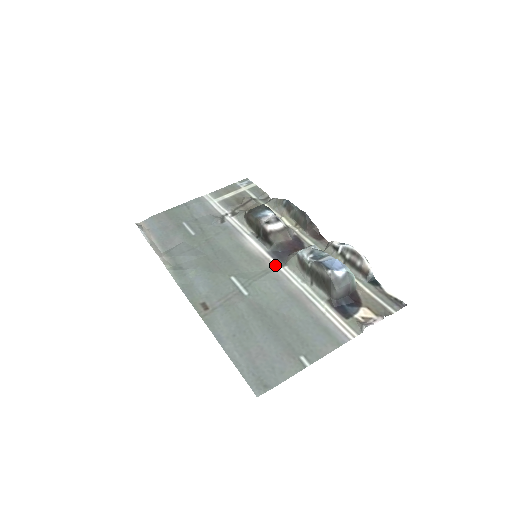
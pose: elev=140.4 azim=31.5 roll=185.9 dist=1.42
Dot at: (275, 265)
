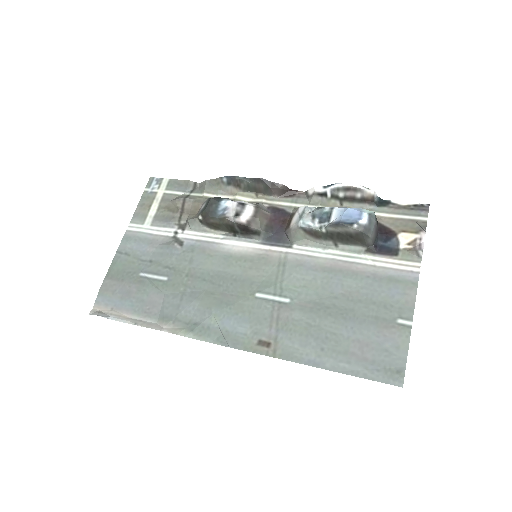
Dot at: (283, 252)
